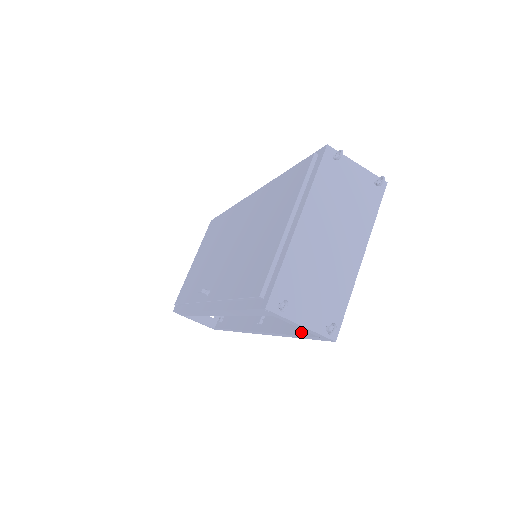
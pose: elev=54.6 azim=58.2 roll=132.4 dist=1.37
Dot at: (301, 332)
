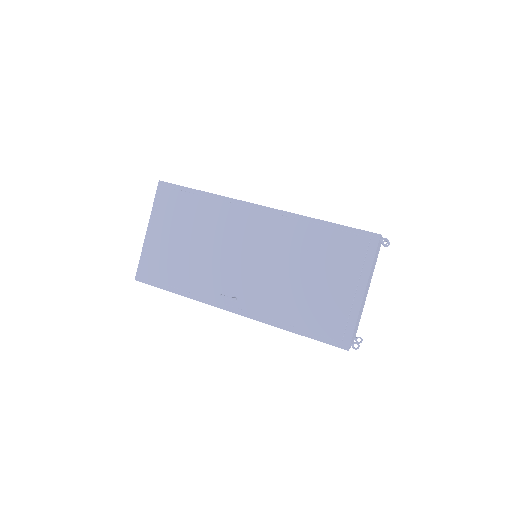
Dot at: occluded
